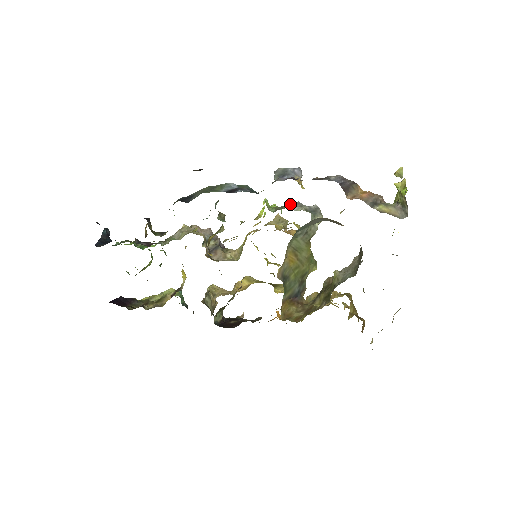
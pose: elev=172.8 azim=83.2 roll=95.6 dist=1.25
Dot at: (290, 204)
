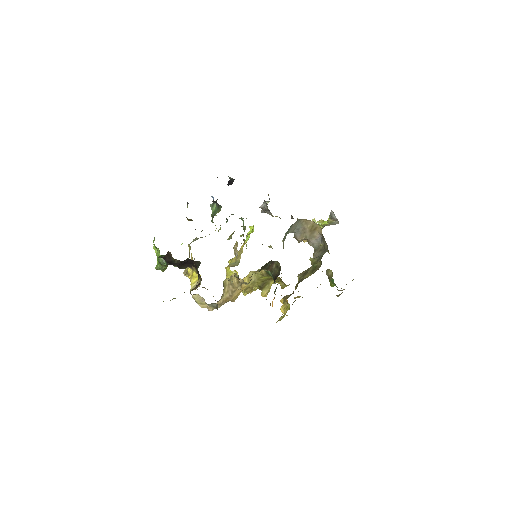
Dot at: occluded
